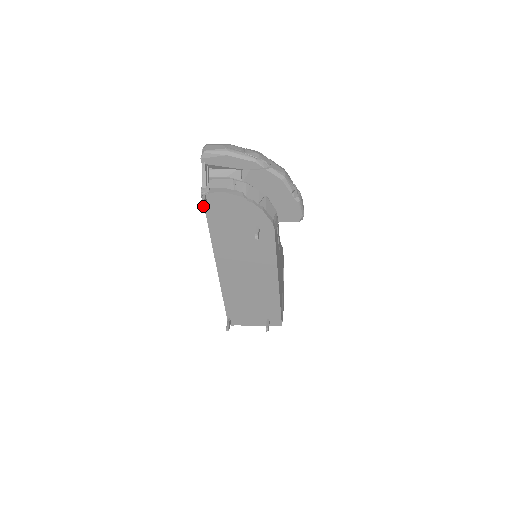
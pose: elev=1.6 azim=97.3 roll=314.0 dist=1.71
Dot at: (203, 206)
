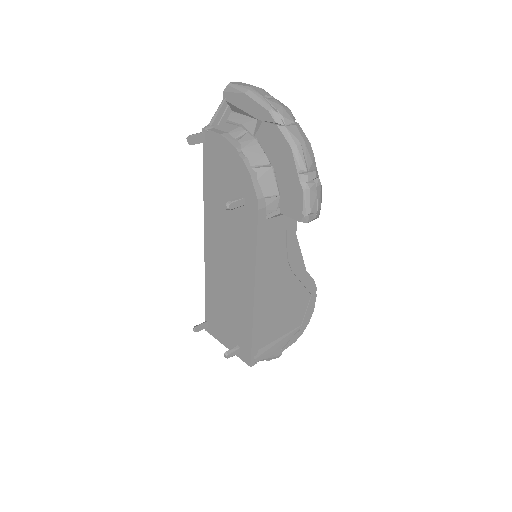
Dot at: (190, 138)
